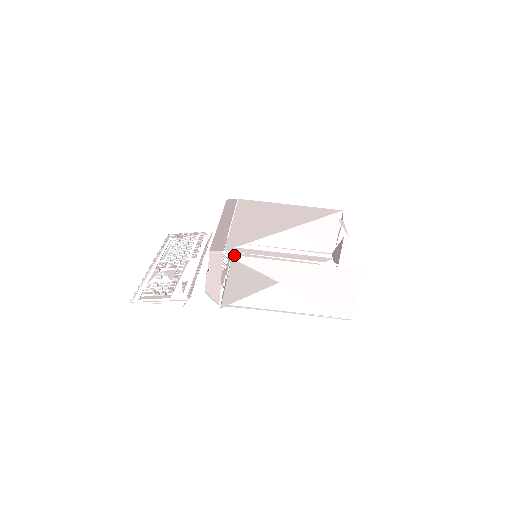
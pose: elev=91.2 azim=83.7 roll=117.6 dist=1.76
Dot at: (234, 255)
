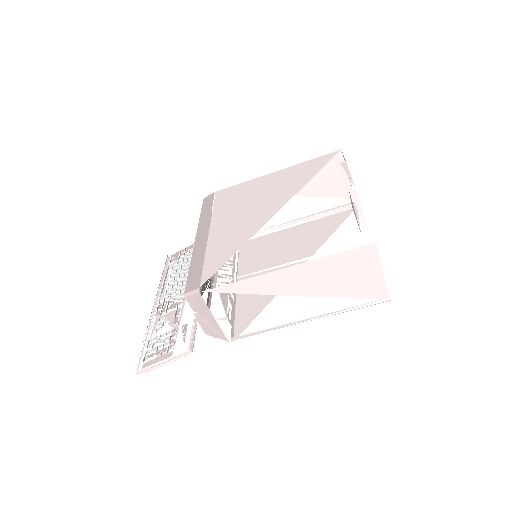
Dot at: occluded
